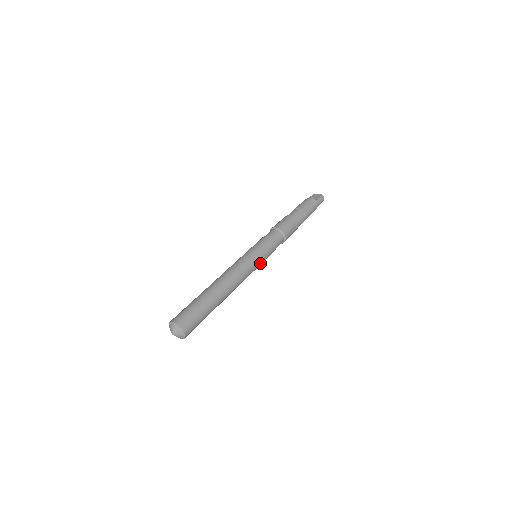
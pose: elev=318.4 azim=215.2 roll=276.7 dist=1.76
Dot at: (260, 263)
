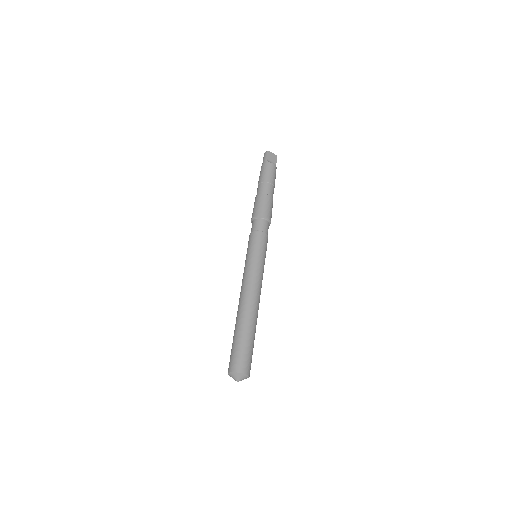
Dot at: occluded
